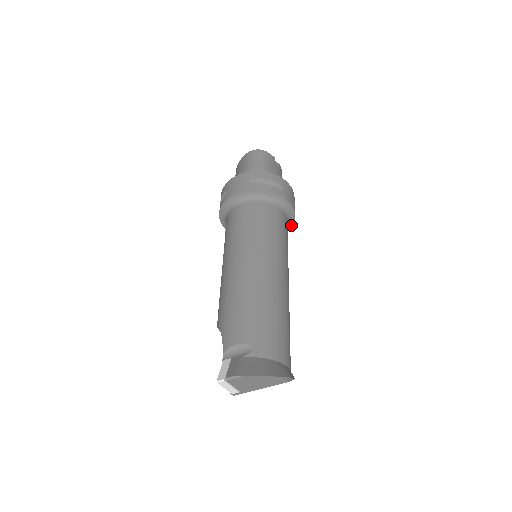
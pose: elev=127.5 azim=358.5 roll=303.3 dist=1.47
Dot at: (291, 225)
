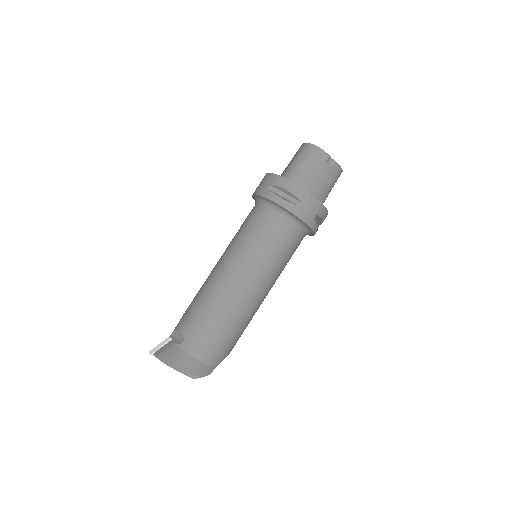
Dot at: (313, 233)
